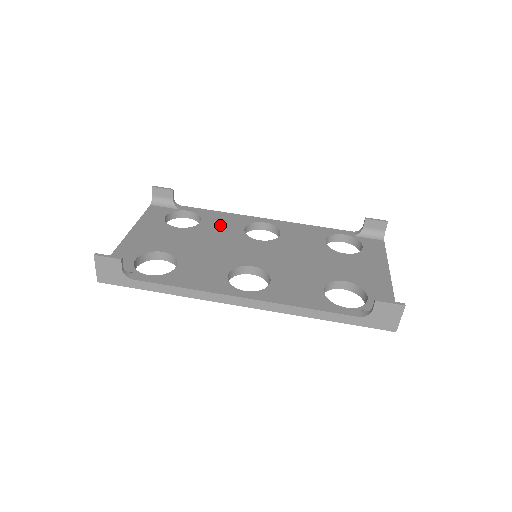
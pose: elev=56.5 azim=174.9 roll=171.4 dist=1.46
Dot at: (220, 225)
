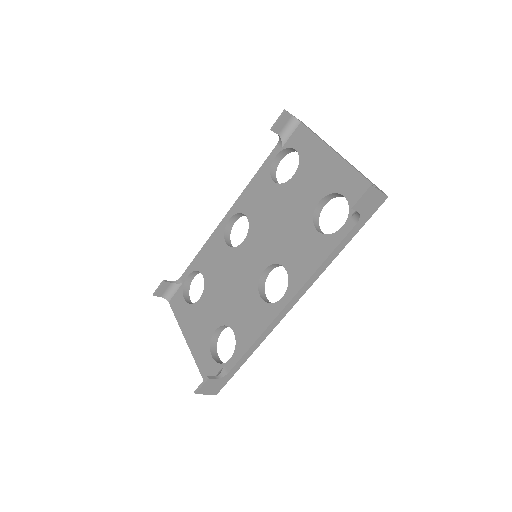
Dot at: (213, 262)
